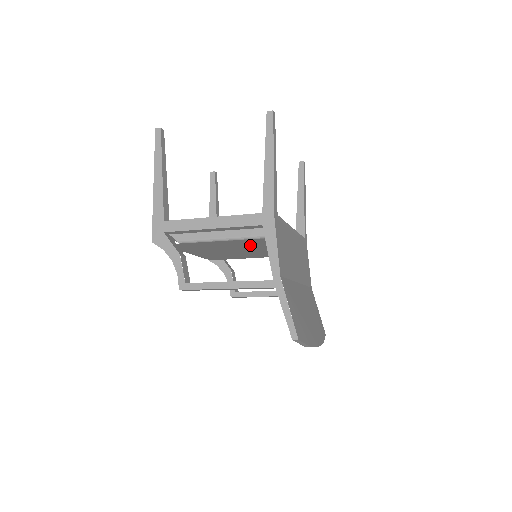
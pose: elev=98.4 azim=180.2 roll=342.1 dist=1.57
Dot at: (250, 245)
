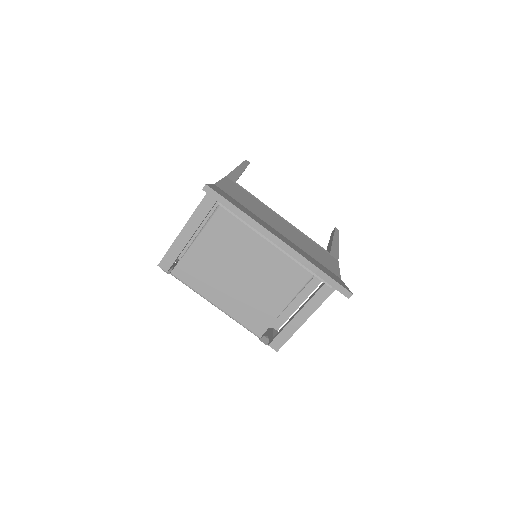
Dot at: (237, 236)
